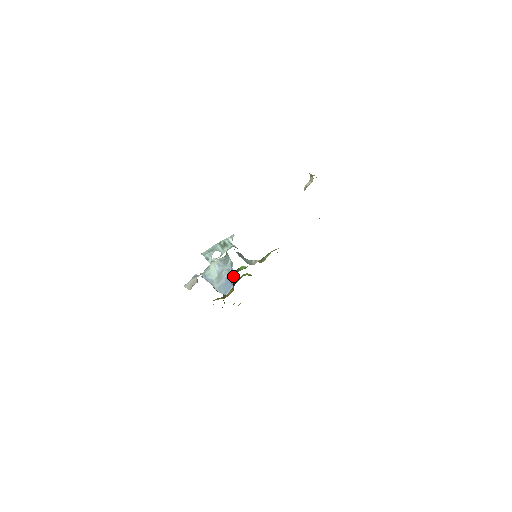
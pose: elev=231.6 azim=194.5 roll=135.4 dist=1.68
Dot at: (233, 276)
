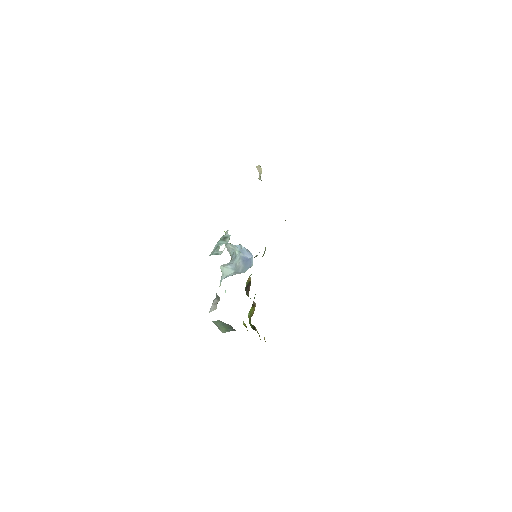
Dot at: (247, 284)
